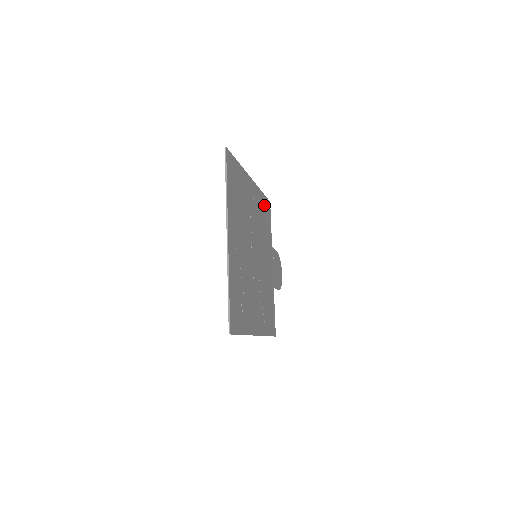
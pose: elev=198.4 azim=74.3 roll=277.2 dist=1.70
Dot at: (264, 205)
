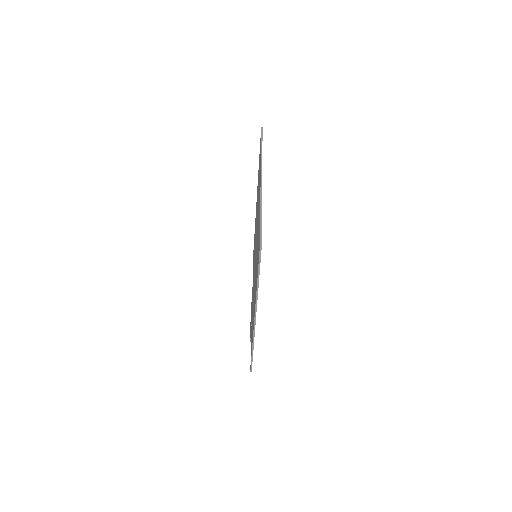
Dot at: occluded
